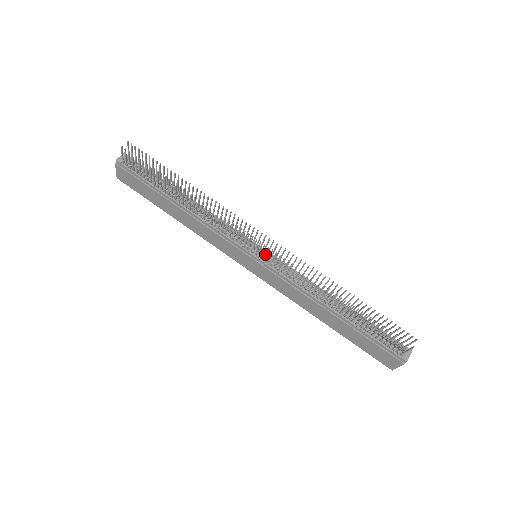
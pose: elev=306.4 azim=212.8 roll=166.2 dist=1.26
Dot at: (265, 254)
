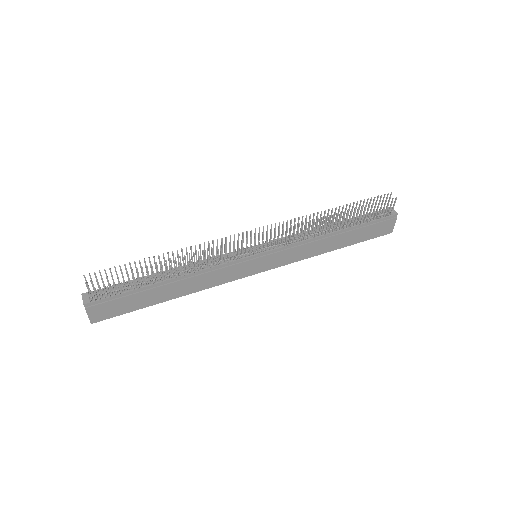
Dot at: (266, 242)
